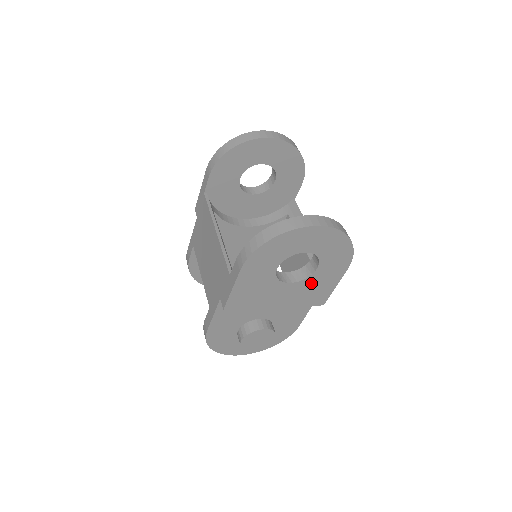
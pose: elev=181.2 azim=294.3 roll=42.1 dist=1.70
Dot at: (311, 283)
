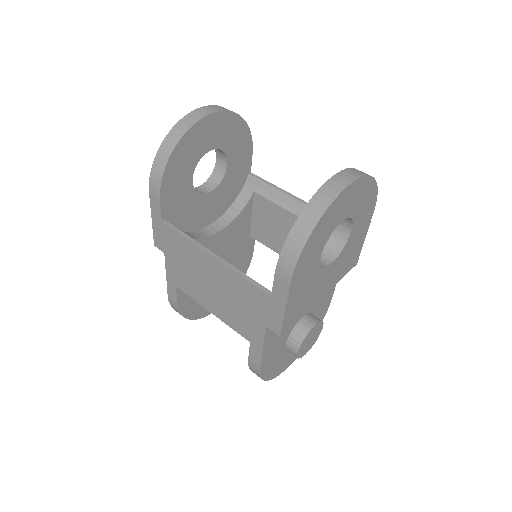
Dot at: (347, 250)
